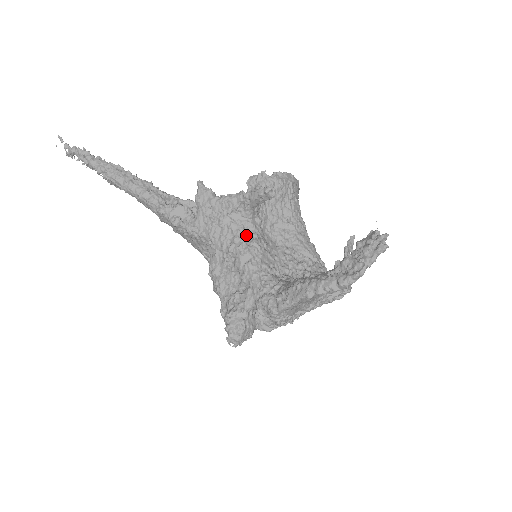
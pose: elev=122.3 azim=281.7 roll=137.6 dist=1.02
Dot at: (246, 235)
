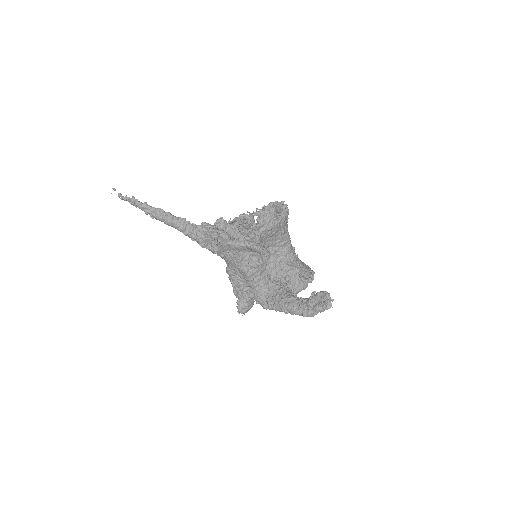
Dot at: (251, 261)
